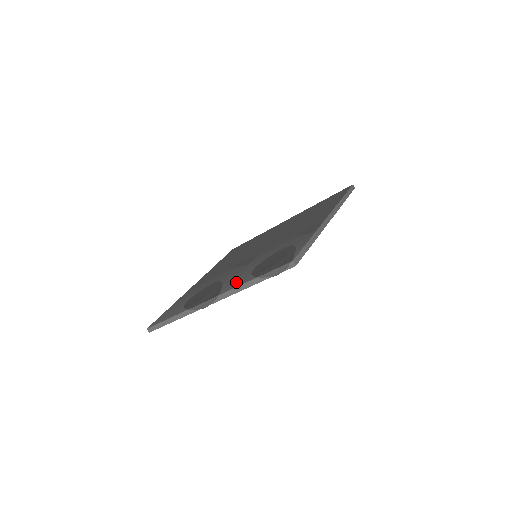
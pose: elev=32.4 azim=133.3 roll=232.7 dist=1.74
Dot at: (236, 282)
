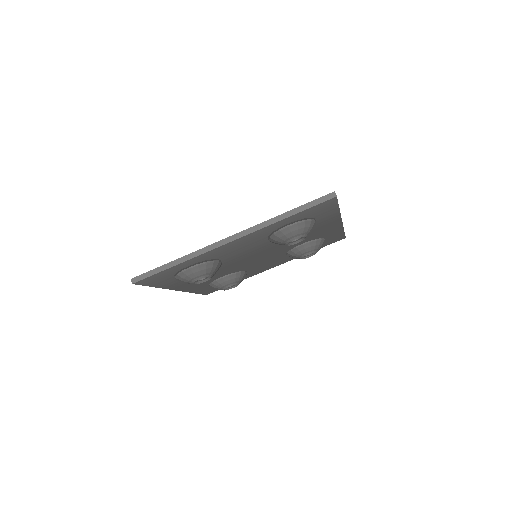
Dot at: occluded
